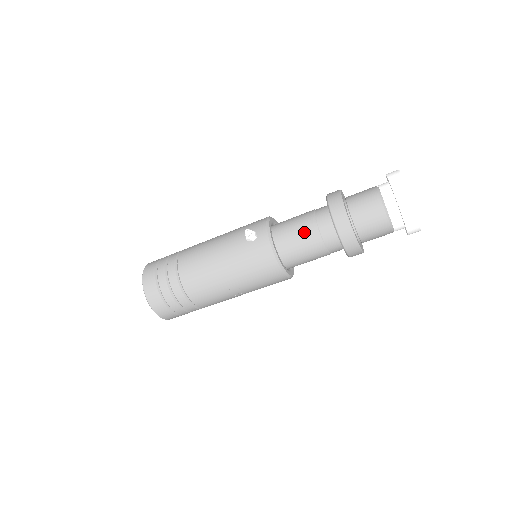
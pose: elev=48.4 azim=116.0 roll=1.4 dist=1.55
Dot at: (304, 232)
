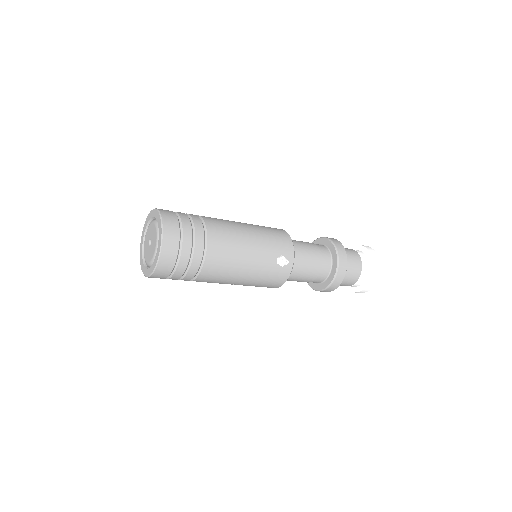
Dot at: (310, 271)
